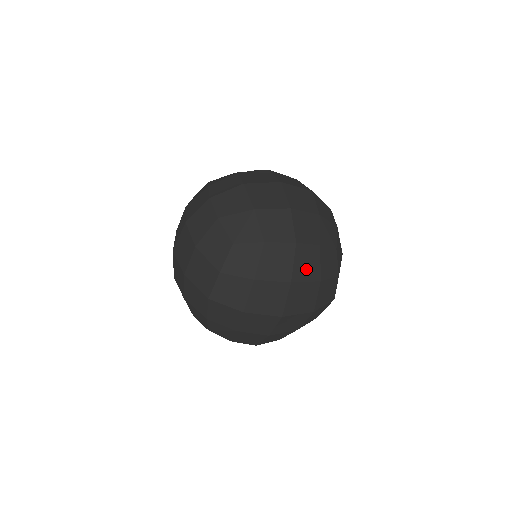
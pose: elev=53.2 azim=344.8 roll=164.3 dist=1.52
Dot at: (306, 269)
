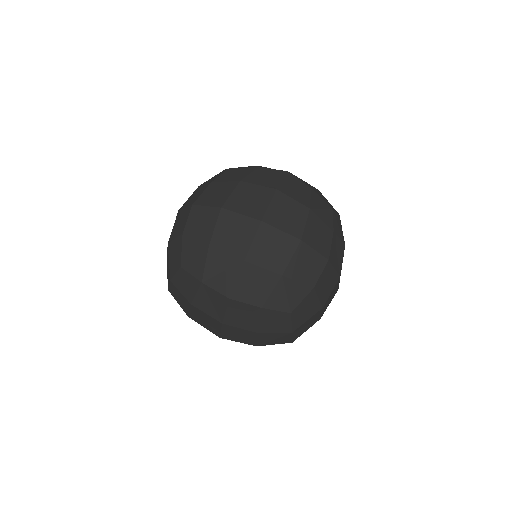
Dot at: (242, 320)
